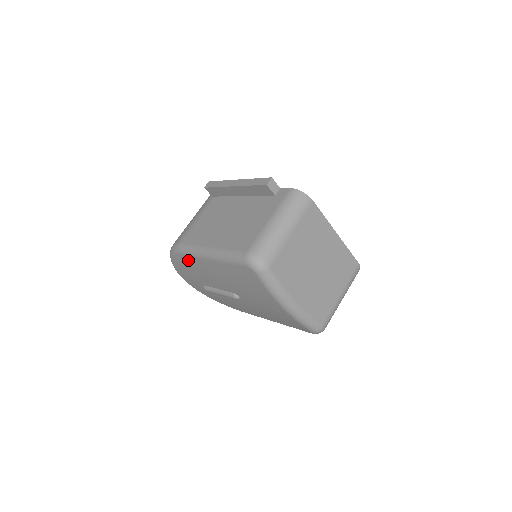
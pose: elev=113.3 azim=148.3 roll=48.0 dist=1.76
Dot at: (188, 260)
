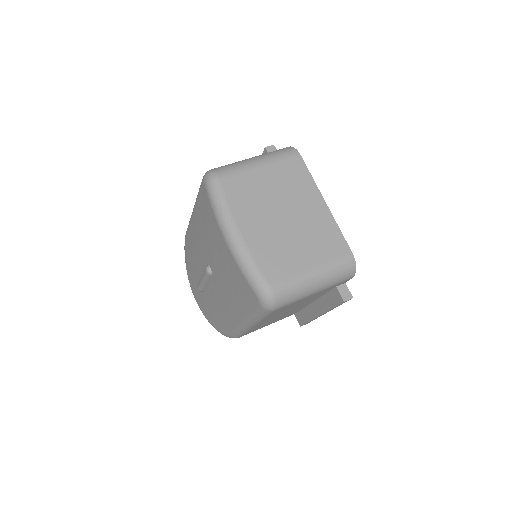
Dot at: (188, 239)
